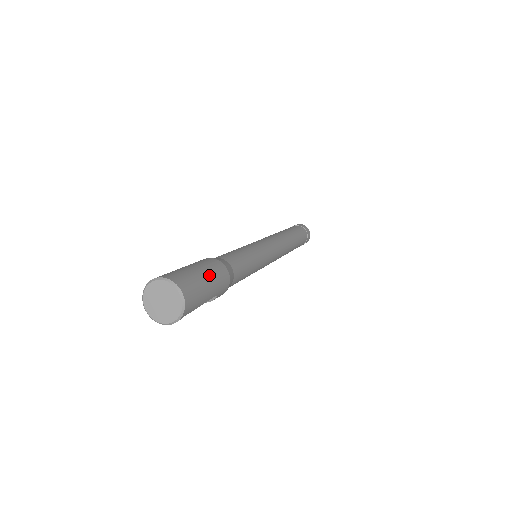
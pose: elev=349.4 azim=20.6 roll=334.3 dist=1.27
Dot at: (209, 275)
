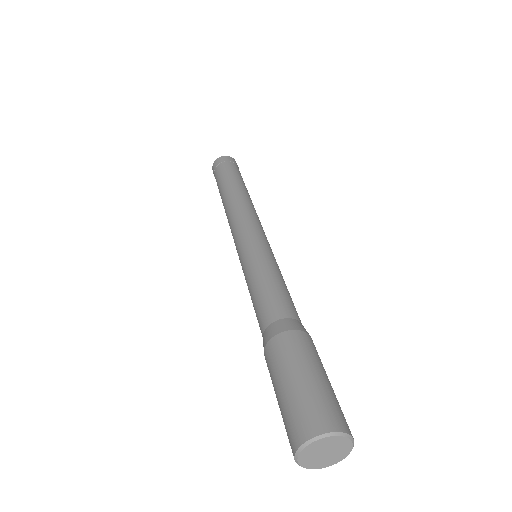
Dot at: (321, 369)
